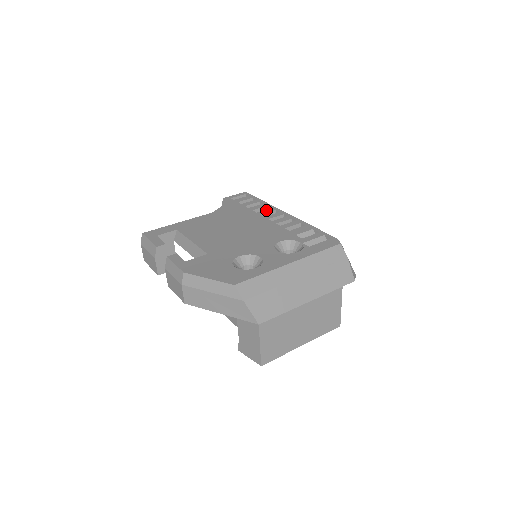
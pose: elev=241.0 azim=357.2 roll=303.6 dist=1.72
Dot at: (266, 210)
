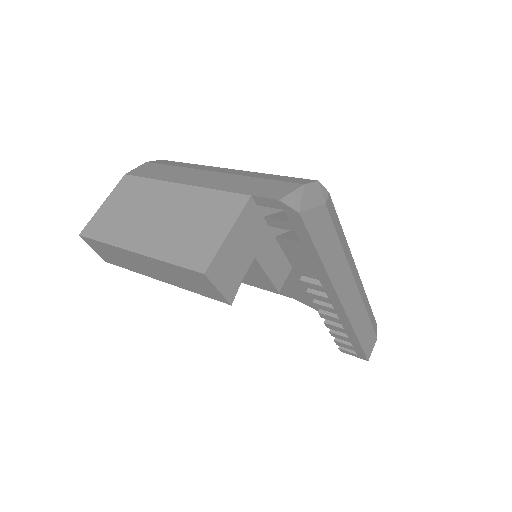
Dot at: occluded
